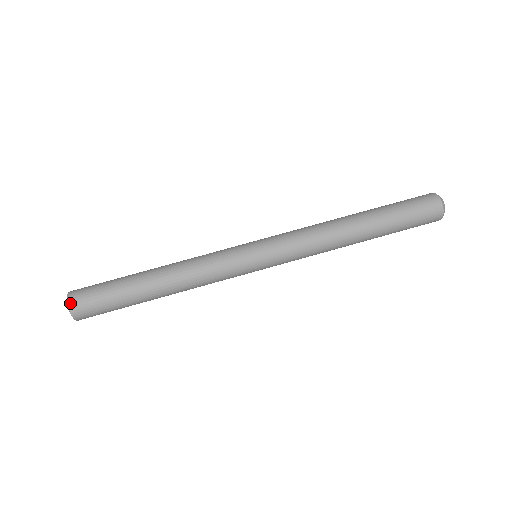
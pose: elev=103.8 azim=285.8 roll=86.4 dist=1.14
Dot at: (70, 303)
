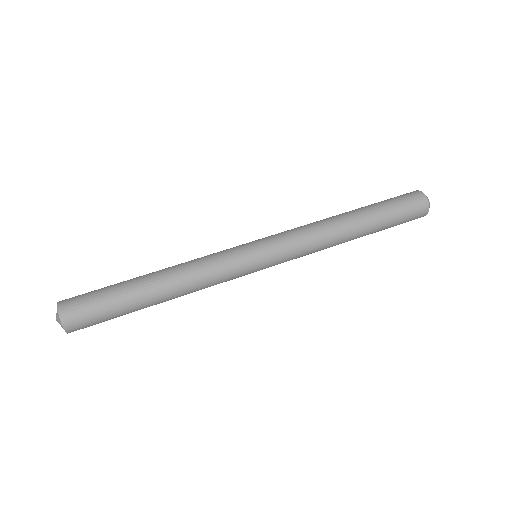
Dot at: (61, 301)
